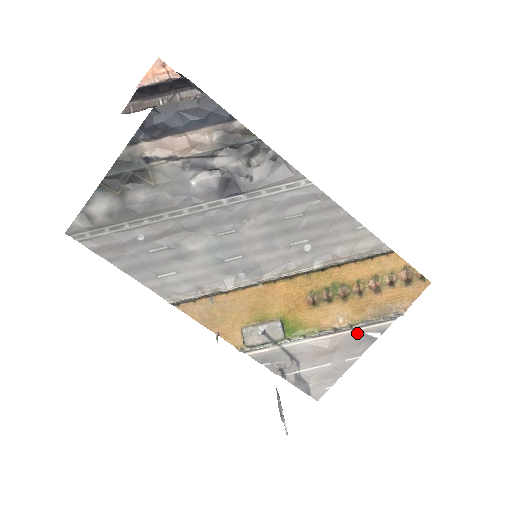
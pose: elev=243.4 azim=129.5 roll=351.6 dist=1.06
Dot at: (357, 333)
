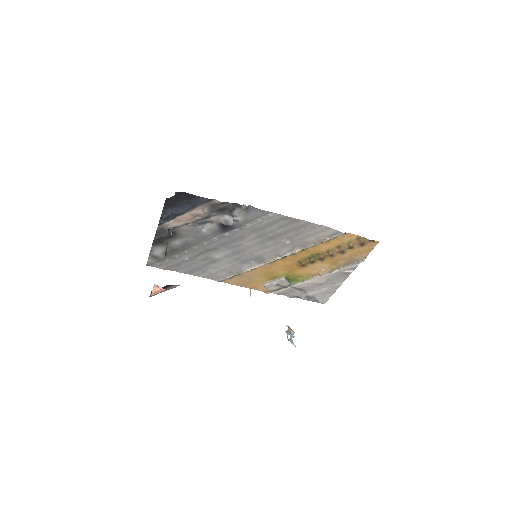
Dot at: (337, 273)
